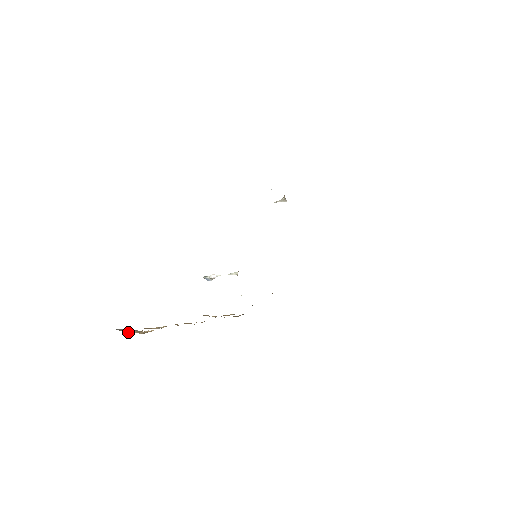
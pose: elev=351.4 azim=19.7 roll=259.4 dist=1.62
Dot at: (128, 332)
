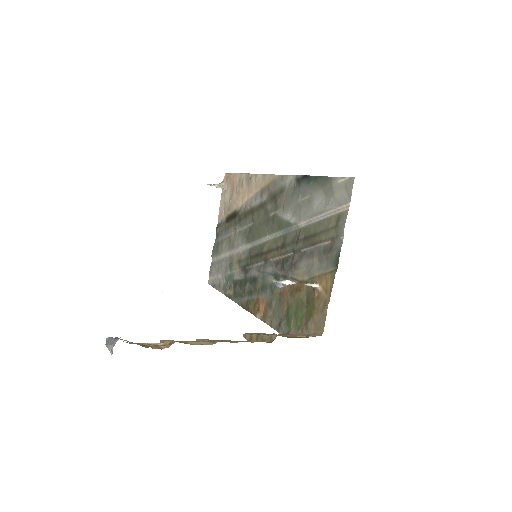
Dot at: (141, 345)
